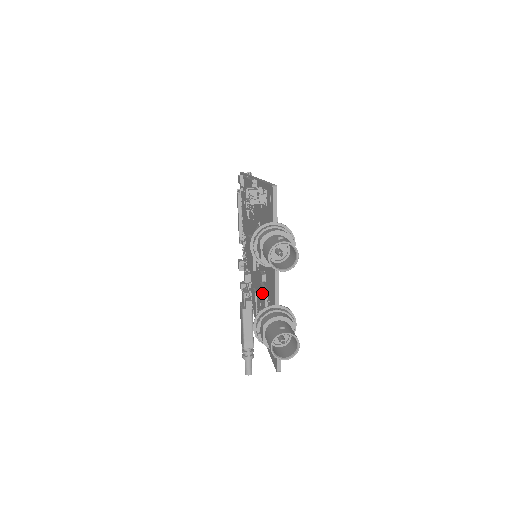
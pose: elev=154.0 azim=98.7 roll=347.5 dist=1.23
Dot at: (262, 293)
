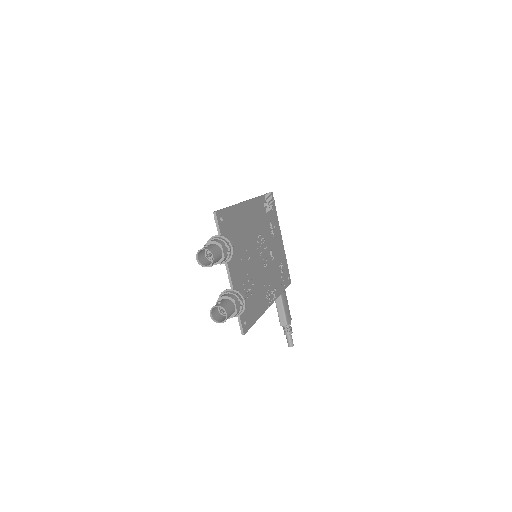
Dot at: occluded
